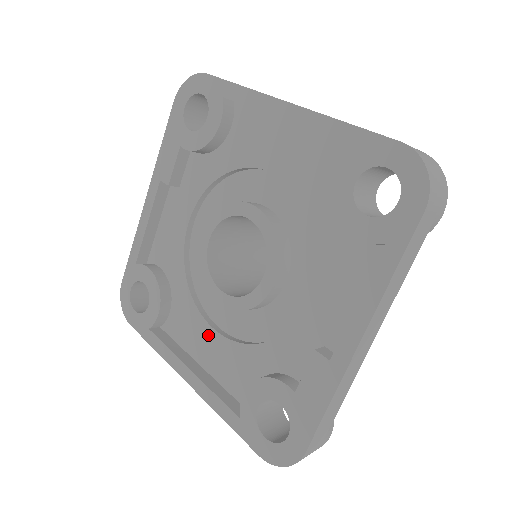
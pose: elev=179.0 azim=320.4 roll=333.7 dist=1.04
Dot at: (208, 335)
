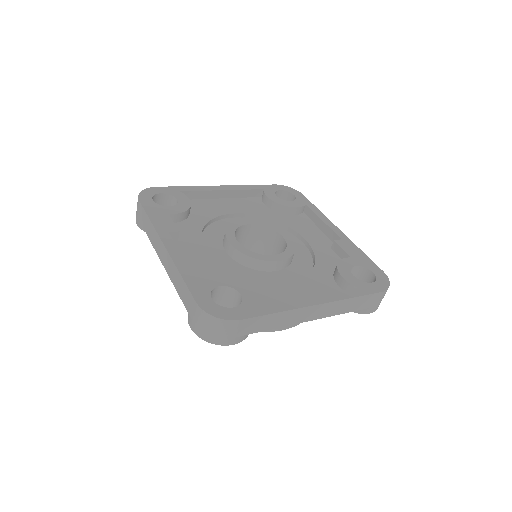
Dot at: (289, 287)
